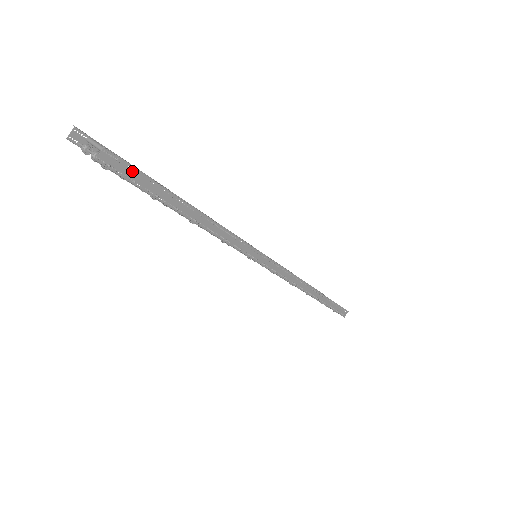
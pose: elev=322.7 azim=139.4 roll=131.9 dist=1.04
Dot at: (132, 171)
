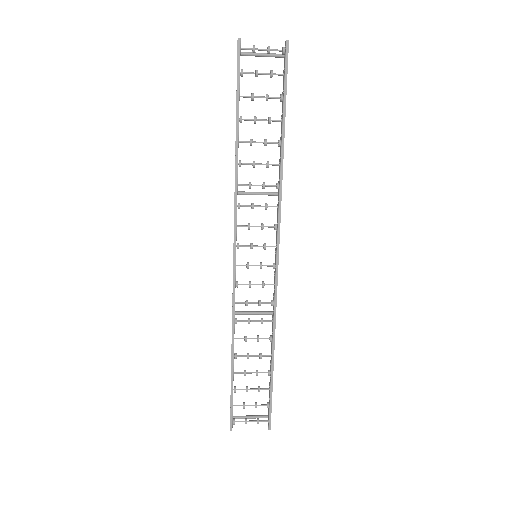
Dot at: (284, 70)
